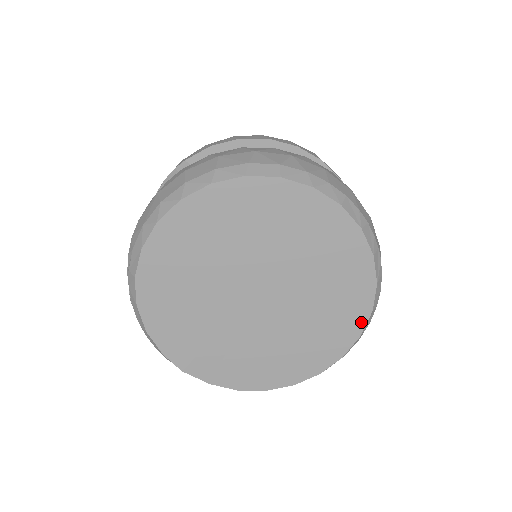
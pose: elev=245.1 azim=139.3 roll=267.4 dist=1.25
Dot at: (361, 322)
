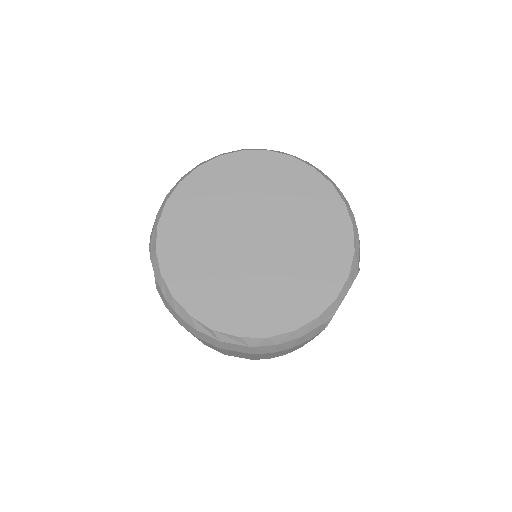
Dot at: (349, 238)
